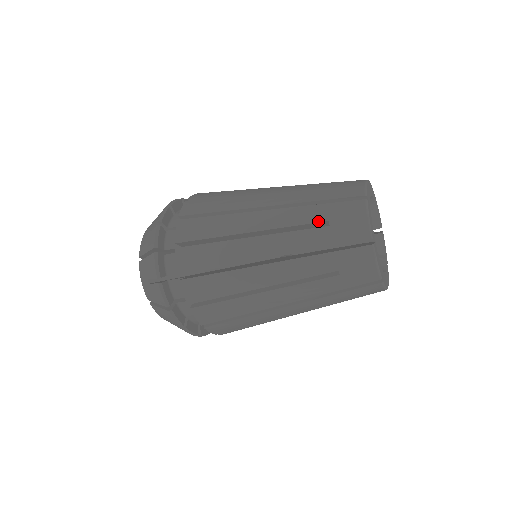
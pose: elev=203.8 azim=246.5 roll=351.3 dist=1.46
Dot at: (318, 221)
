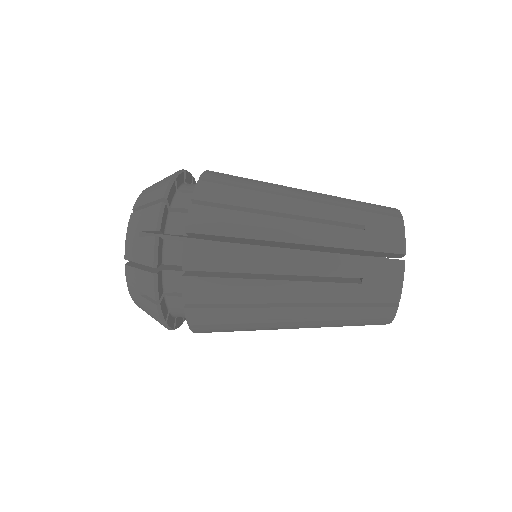
Dot at: (345, 320)
